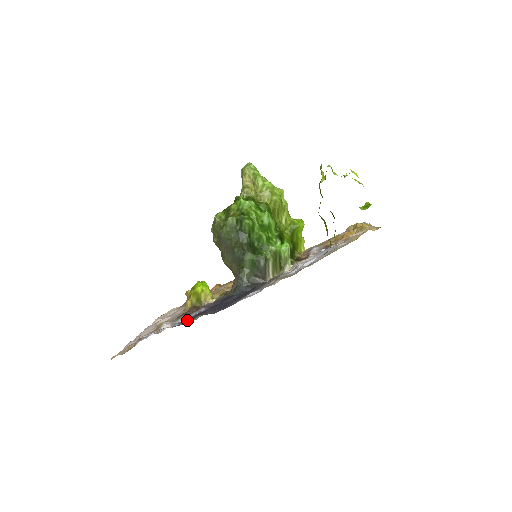
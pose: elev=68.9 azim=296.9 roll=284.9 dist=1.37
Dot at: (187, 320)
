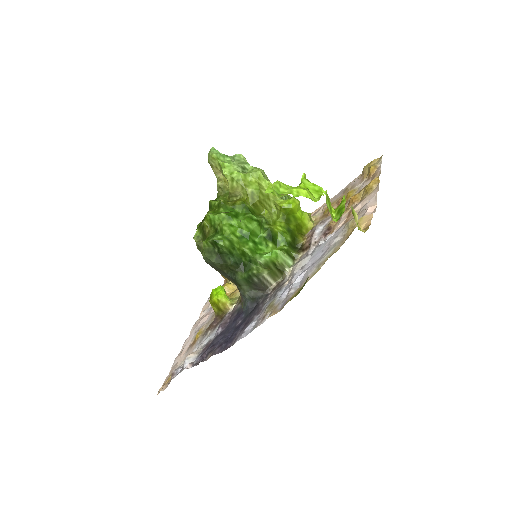
Dot at: (203, 355)
